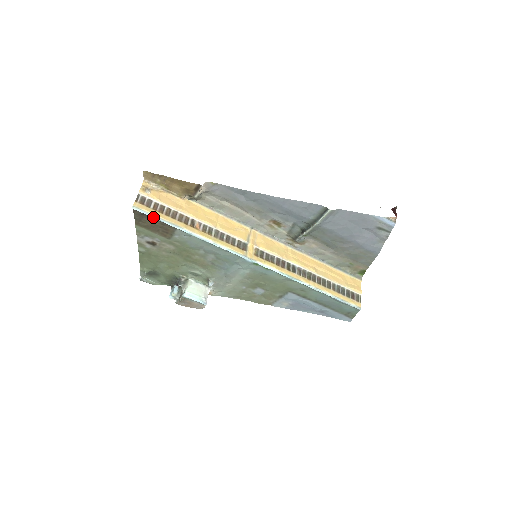
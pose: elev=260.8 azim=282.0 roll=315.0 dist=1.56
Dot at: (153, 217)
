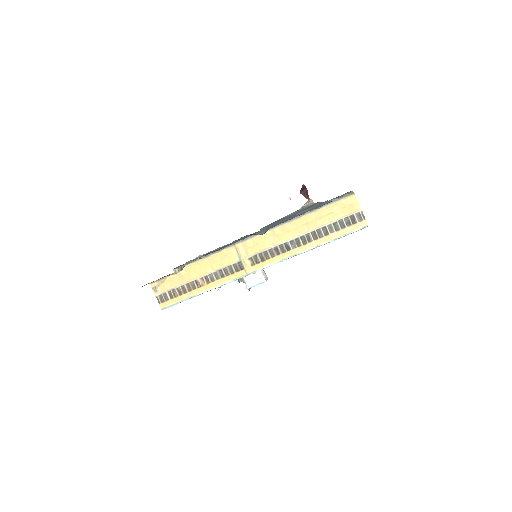
Dot at: (176, 304)
